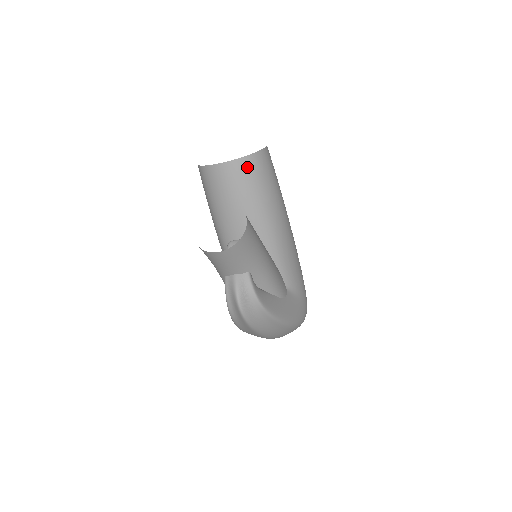
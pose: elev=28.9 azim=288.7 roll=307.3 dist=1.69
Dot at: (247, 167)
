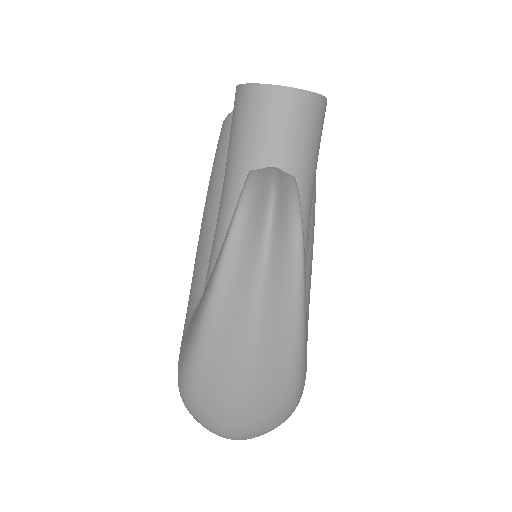
Dot at: occluded
